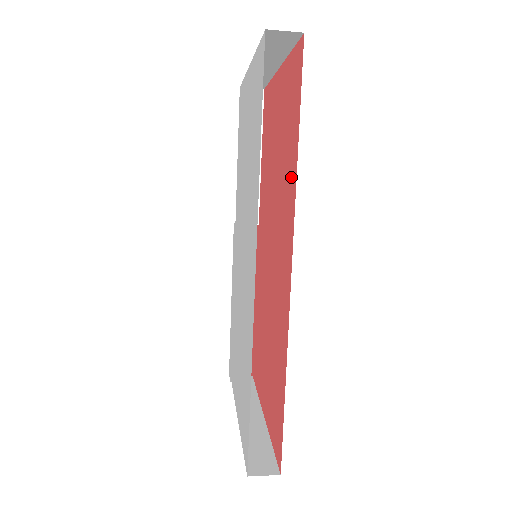
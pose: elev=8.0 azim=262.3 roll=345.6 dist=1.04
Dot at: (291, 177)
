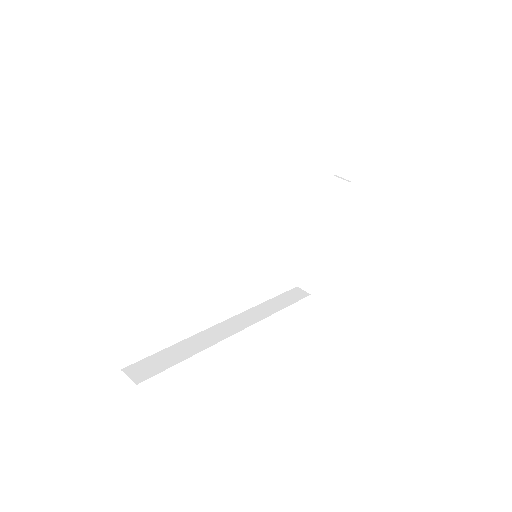
Dot at: occluded
